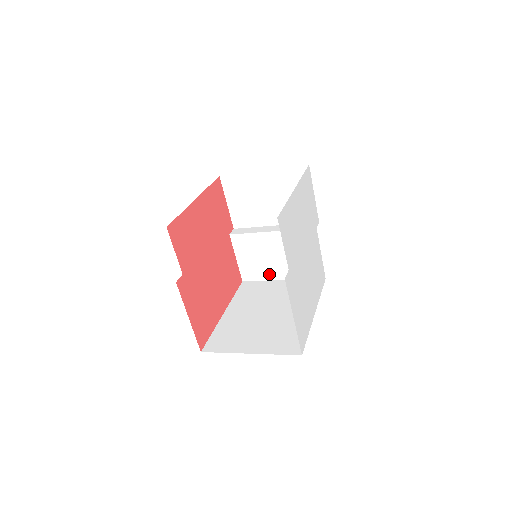
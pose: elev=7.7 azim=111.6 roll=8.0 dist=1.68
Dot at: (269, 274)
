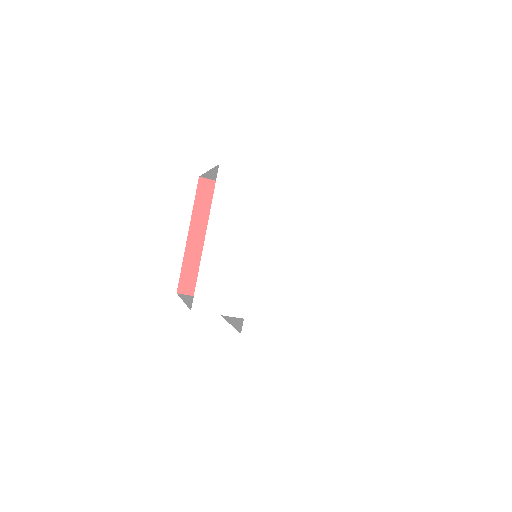
Dot at: occluded
